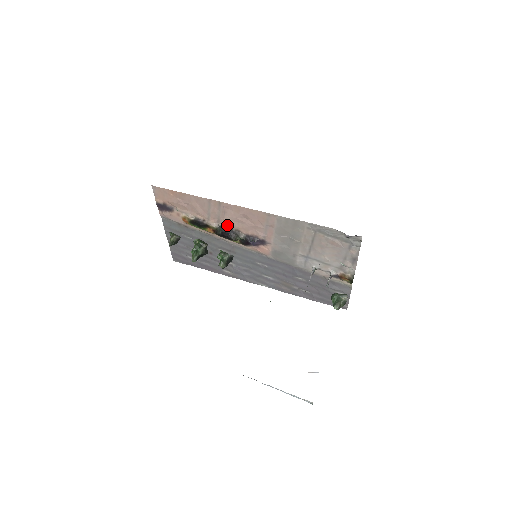
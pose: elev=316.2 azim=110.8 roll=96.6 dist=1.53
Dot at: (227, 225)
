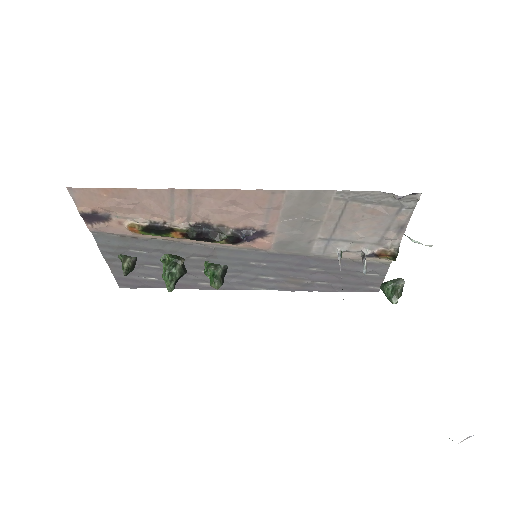
Dot at: (203, 222)
